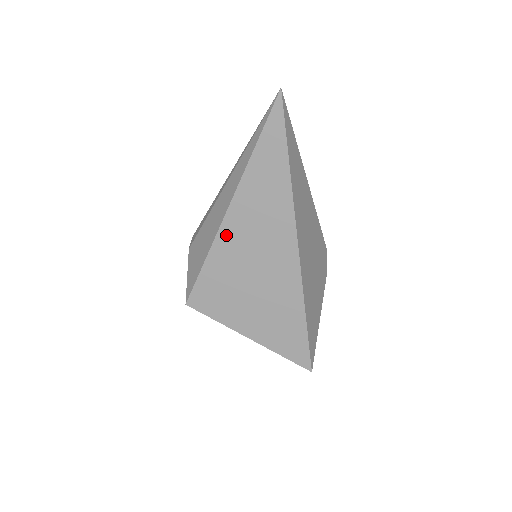
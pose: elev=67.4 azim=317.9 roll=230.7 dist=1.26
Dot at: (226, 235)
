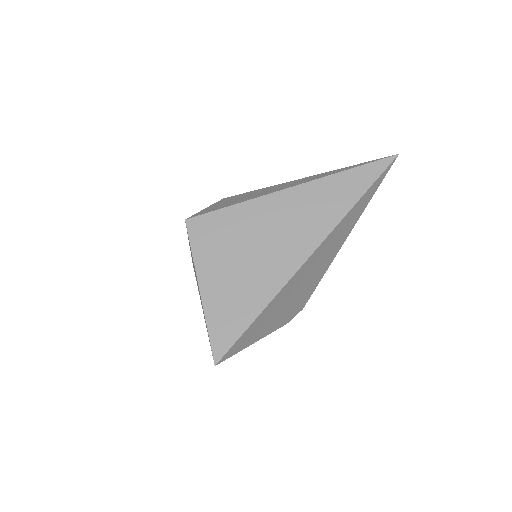
Dot at: (270, 202)
